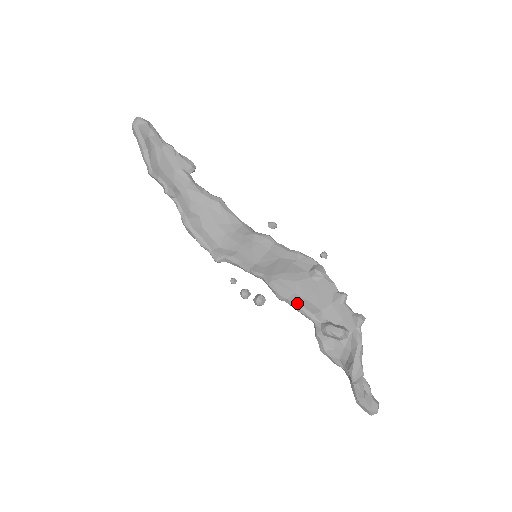
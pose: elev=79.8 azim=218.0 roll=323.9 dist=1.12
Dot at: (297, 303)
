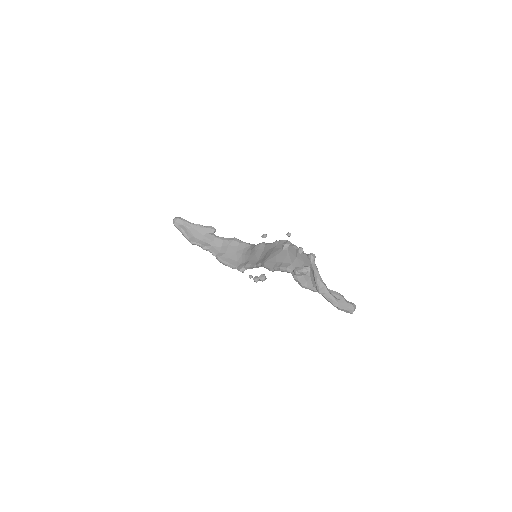
Dot at: (277, 267)
